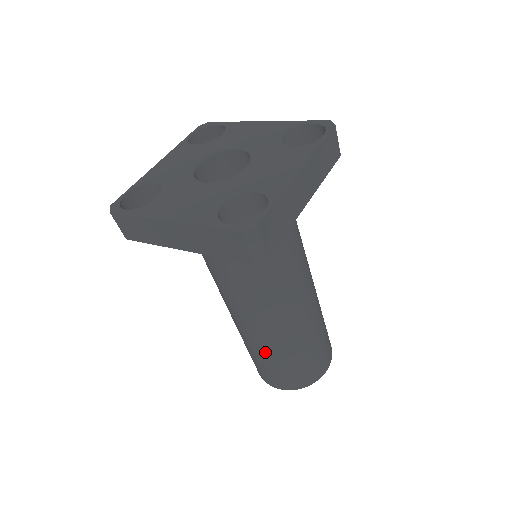
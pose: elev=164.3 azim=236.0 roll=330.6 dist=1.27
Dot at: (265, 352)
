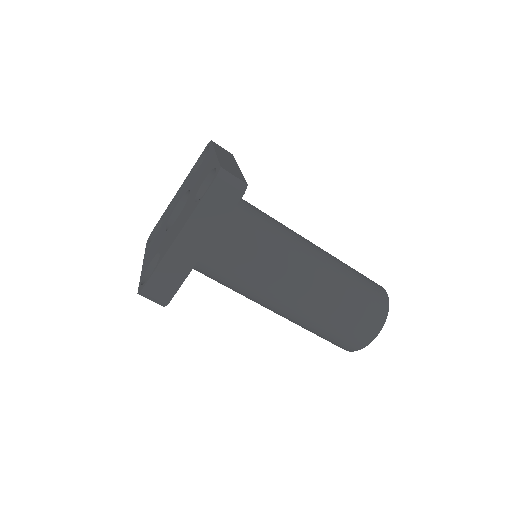
Dot at: occluded
